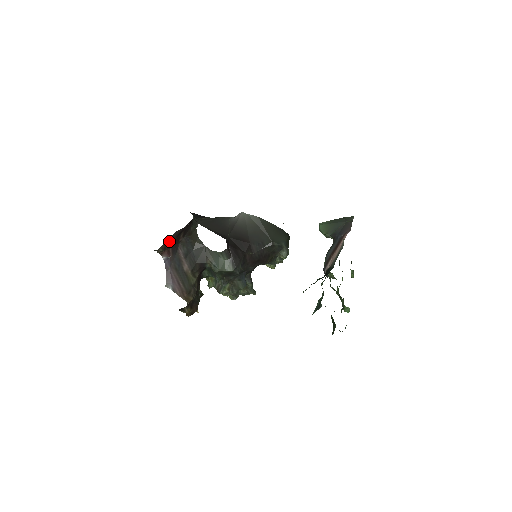
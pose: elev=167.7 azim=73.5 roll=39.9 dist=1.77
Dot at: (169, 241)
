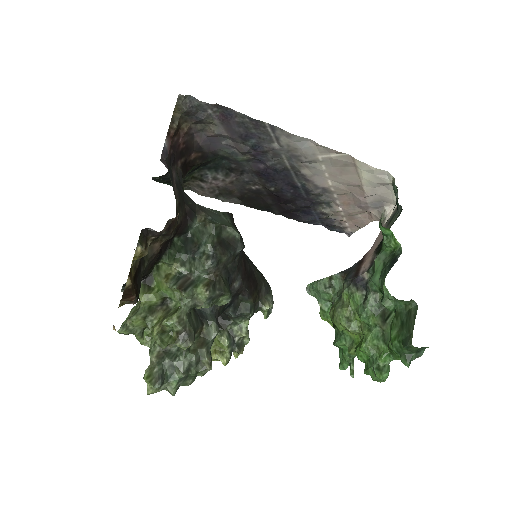
Dot at: (184, 133)
